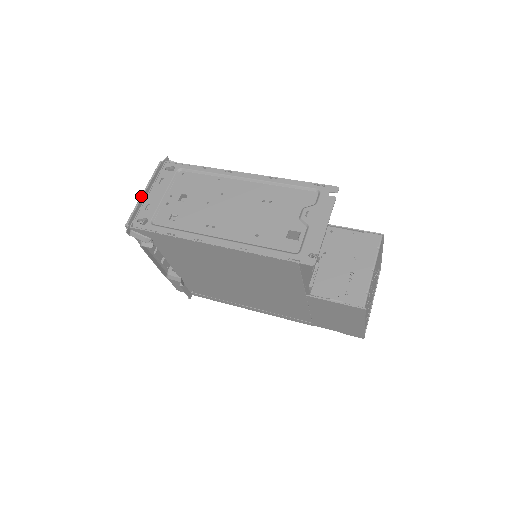
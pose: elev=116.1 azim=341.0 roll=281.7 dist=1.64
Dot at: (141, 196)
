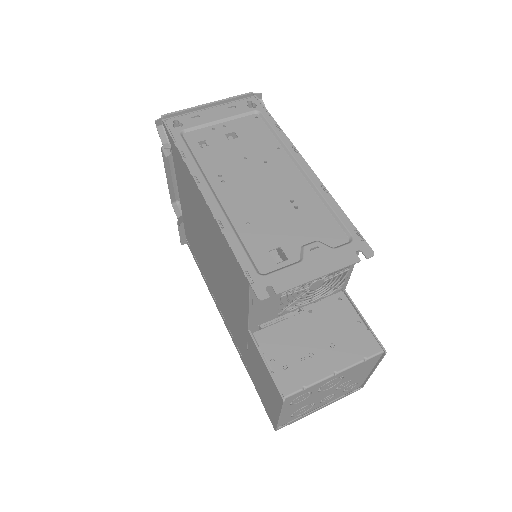
Dot at: (202, 104)
